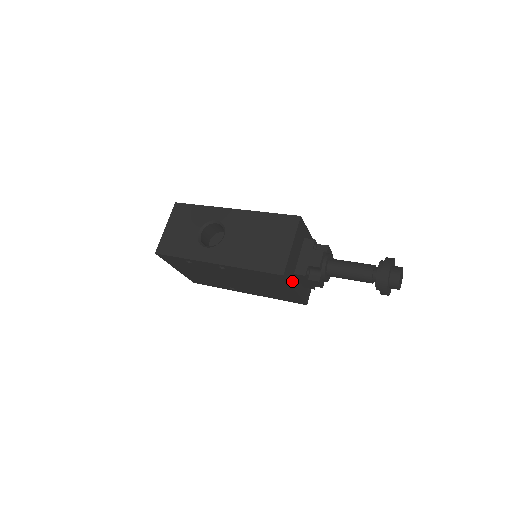
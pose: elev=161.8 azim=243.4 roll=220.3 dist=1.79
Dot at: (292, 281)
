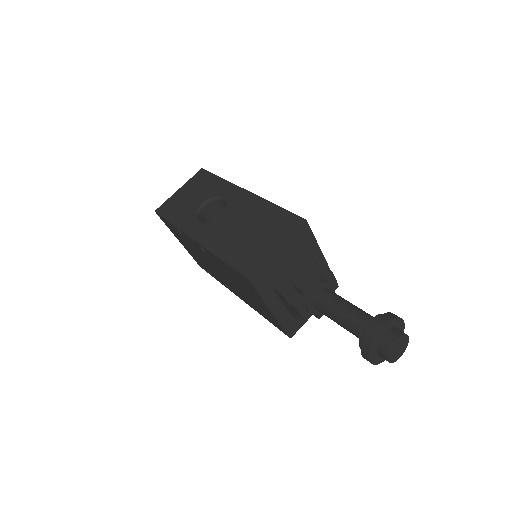
Dot at: (266, 294)
